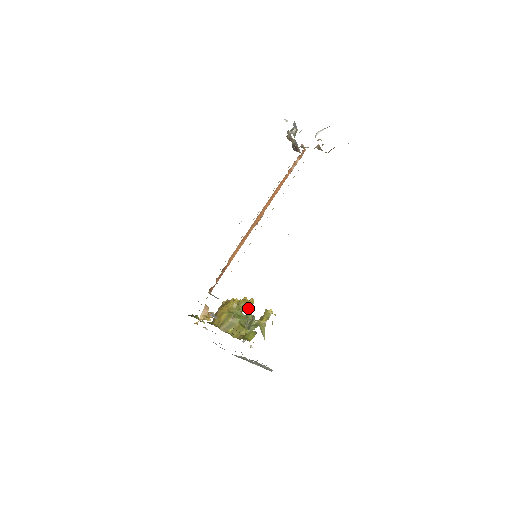
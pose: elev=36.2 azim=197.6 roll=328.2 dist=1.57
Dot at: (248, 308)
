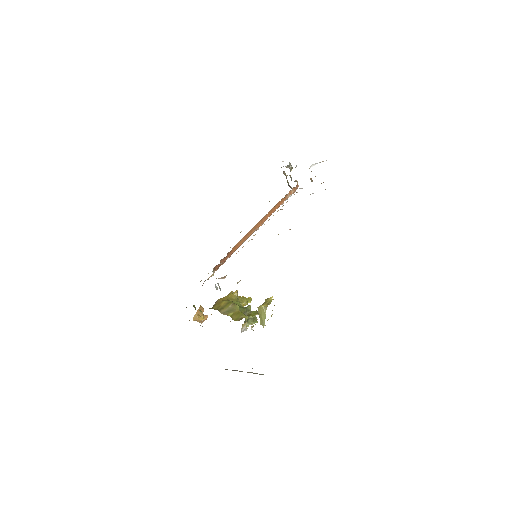
Dot at: (246, 304)
